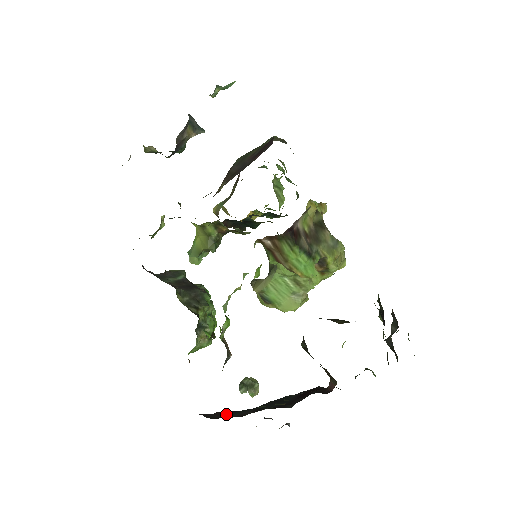
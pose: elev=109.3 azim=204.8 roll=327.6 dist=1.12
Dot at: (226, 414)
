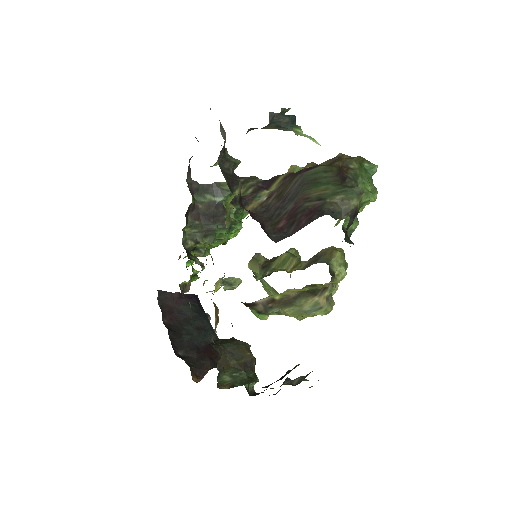
Dot at: (179, 300)
